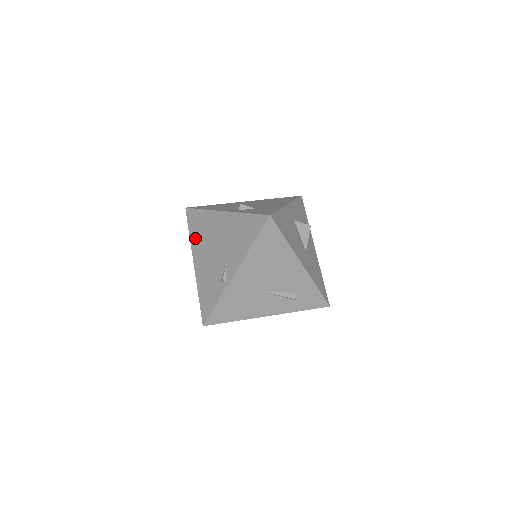
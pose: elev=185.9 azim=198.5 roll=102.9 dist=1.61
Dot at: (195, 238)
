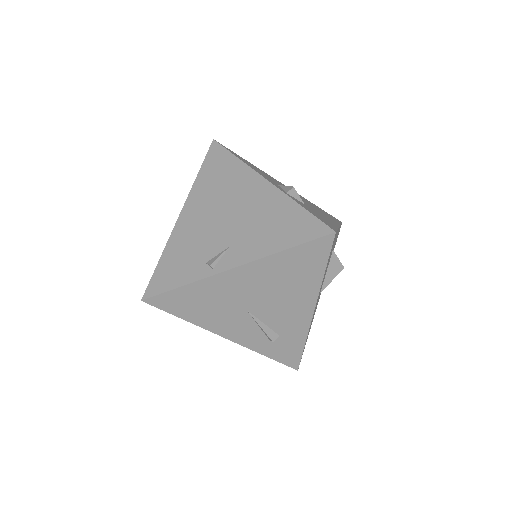
Dot at: (203, 184)
